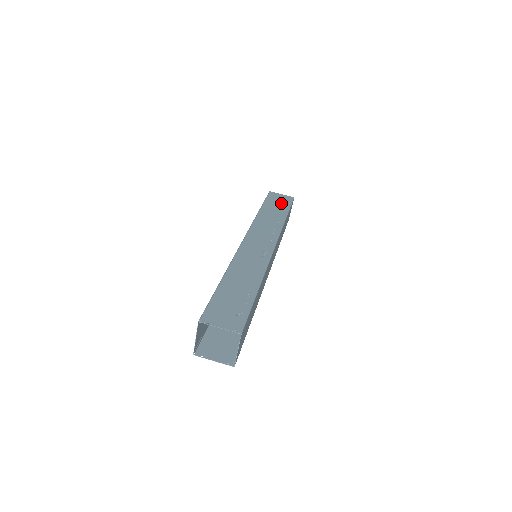
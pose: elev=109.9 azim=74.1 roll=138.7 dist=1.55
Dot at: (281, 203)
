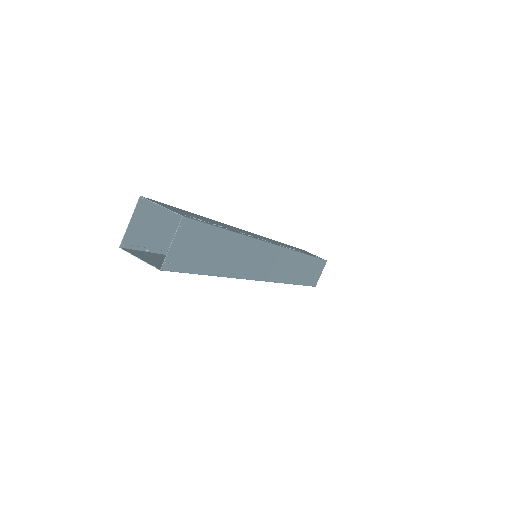
Dot at: occluded
